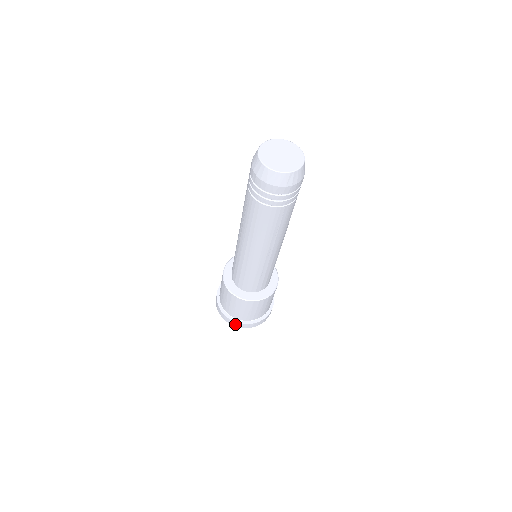
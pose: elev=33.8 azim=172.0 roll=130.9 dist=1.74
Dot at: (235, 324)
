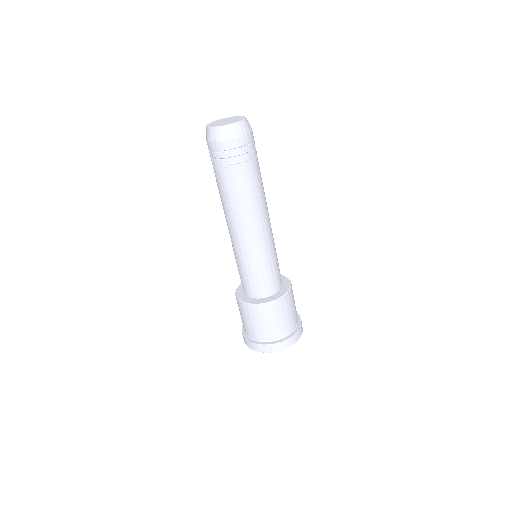
Dot at: (290, 342)
